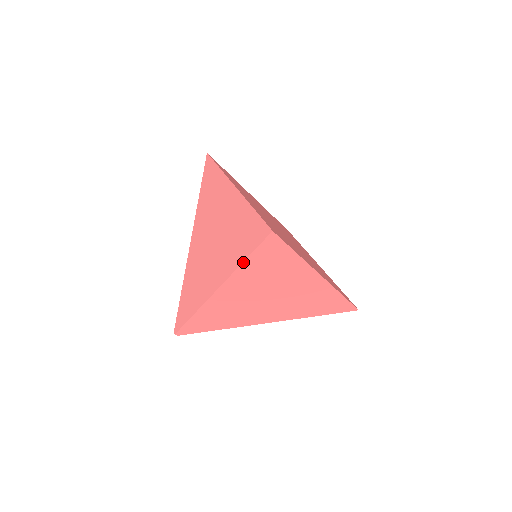
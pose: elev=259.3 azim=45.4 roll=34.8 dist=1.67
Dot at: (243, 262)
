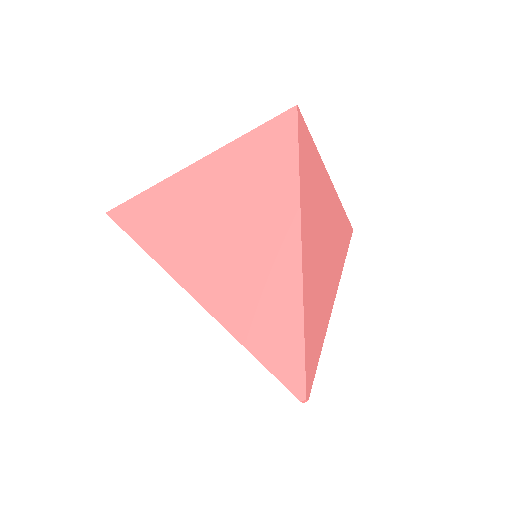
Dot at: (299, 171)
